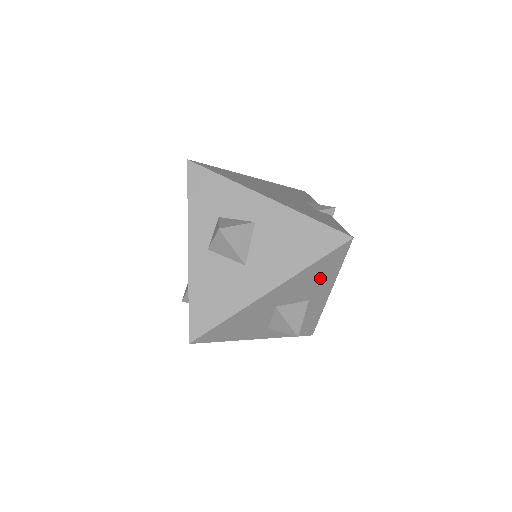
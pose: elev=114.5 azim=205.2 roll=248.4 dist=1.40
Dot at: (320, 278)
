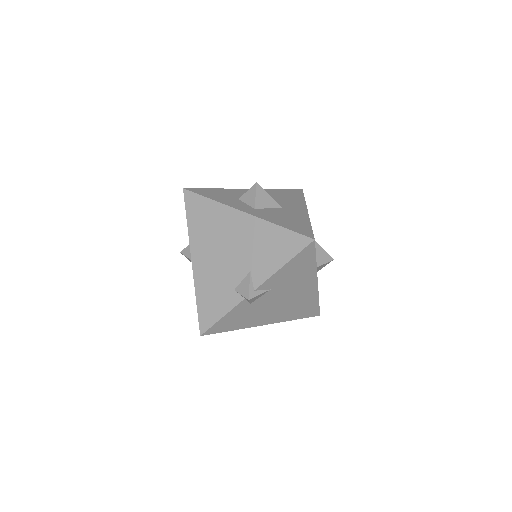
Dot at: occluded
